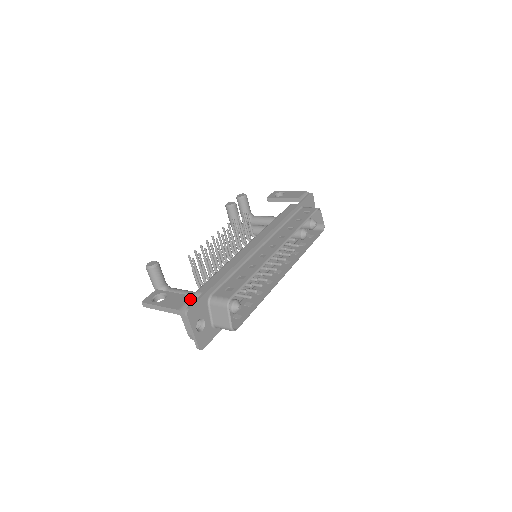
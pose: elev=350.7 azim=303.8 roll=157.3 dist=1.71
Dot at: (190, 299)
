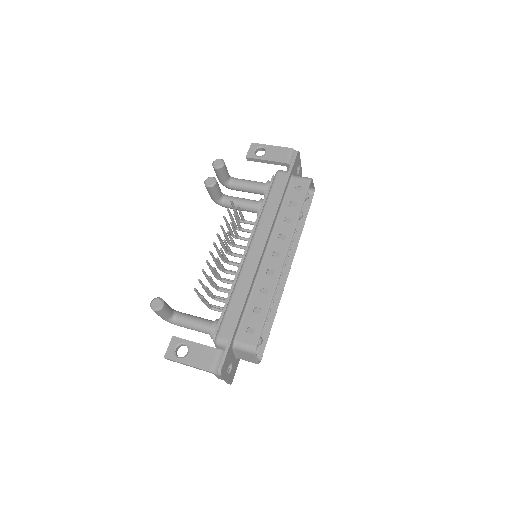
Dot at: (217, 354)
